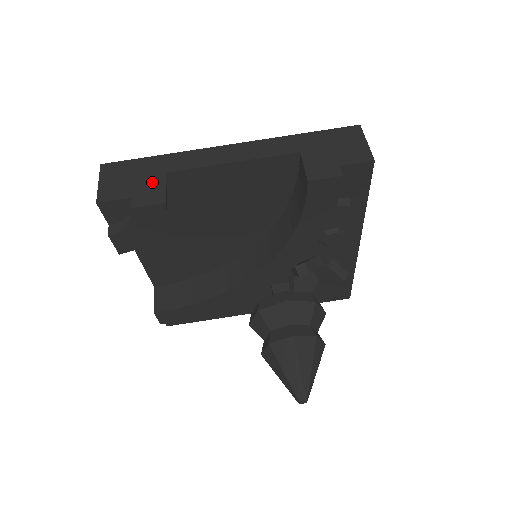
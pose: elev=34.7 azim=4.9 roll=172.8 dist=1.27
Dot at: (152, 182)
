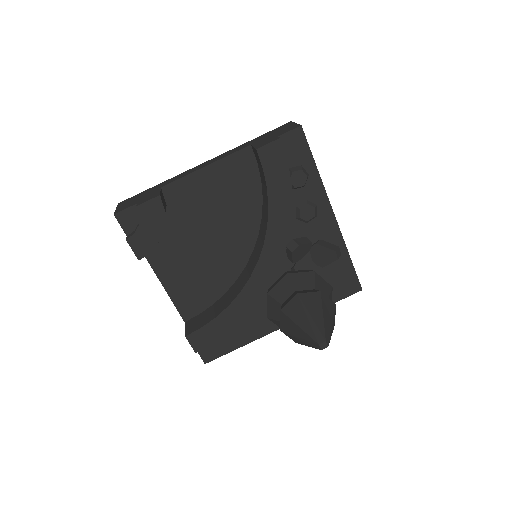
Dot at: (151, 193)
